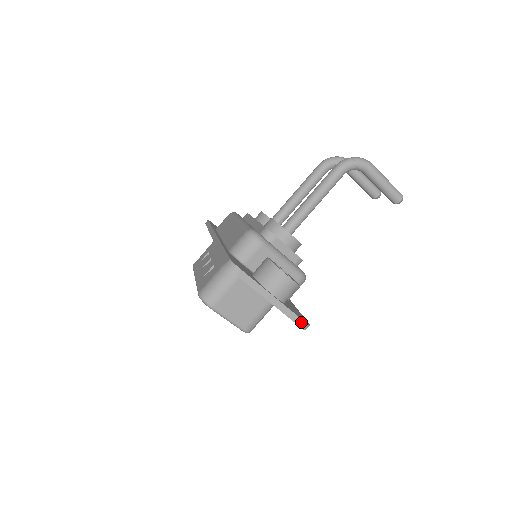
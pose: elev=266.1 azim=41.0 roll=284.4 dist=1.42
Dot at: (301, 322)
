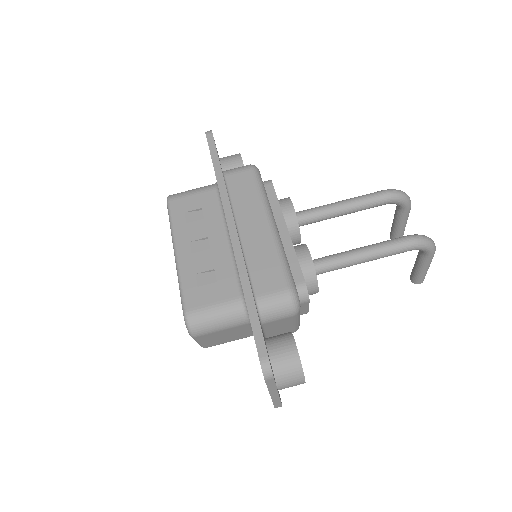
Dot at: (279, 406)
